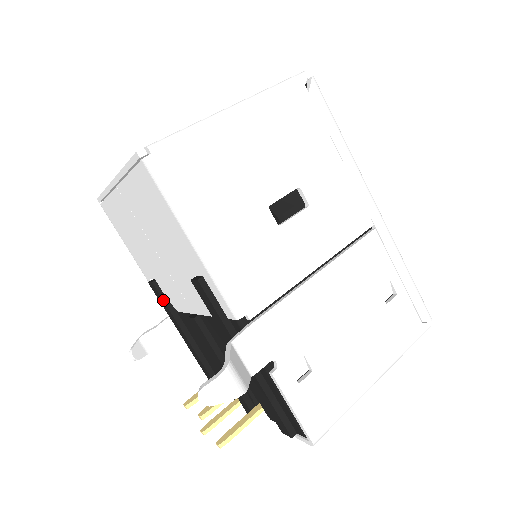
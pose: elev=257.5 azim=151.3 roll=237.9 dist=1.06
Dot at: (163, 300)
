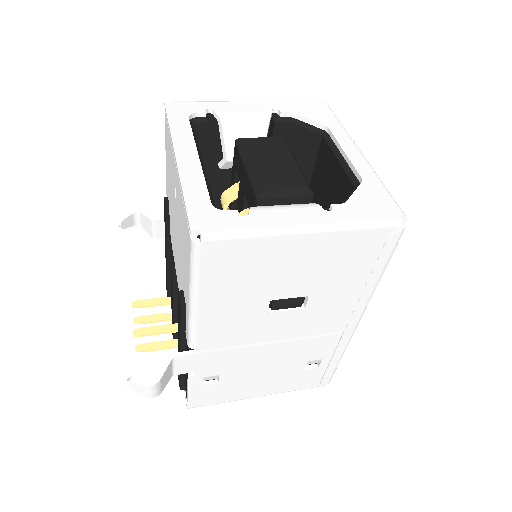
Dot at: (166, 222)
